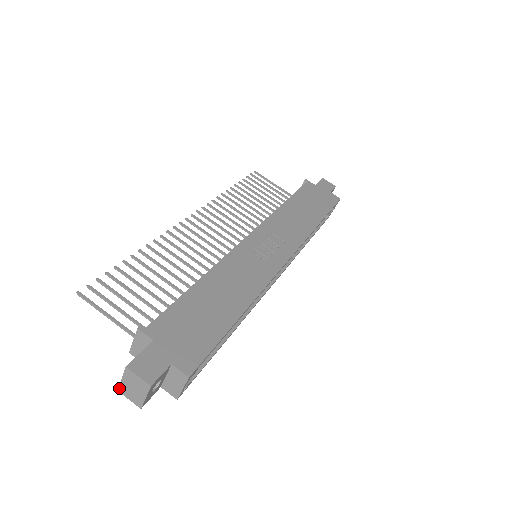
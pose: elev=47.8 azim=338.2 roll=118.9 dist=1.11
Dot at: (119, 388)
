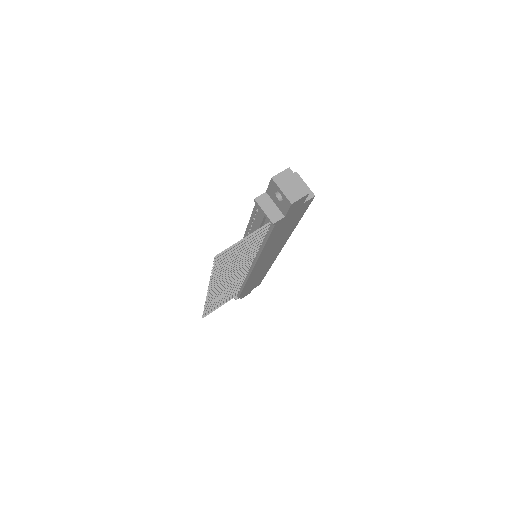
Dot at: (289, 200)
